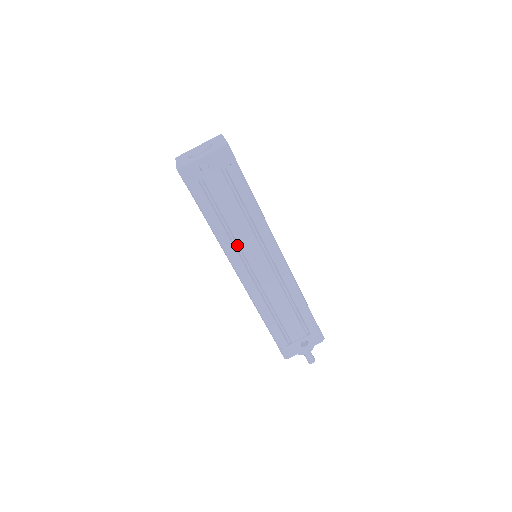
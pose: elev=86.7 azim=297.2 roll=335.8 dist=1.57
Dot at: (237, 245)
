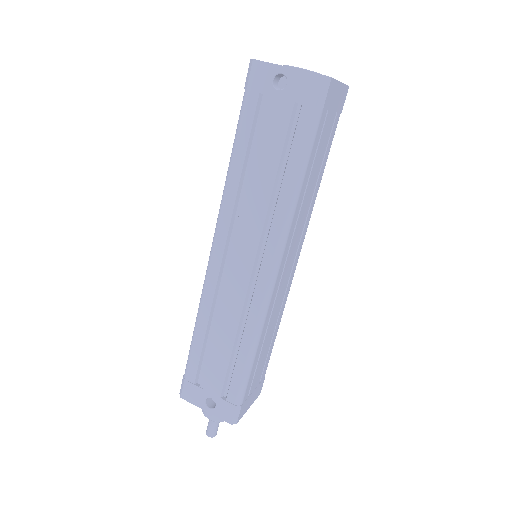
Dot at: (239, 214)
